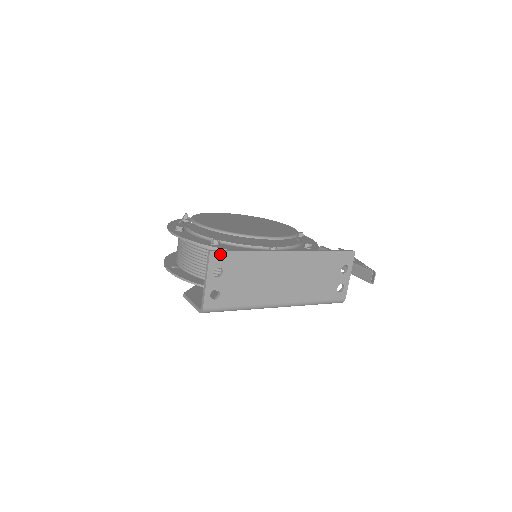
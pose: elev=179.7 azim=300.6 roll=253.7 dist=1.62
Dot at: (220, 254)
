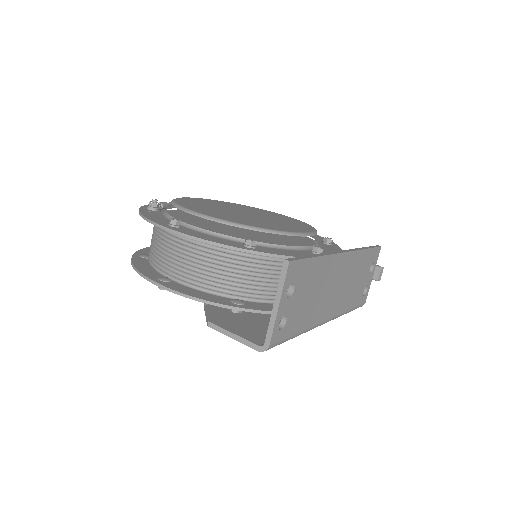
Dot at: (296, 264)
